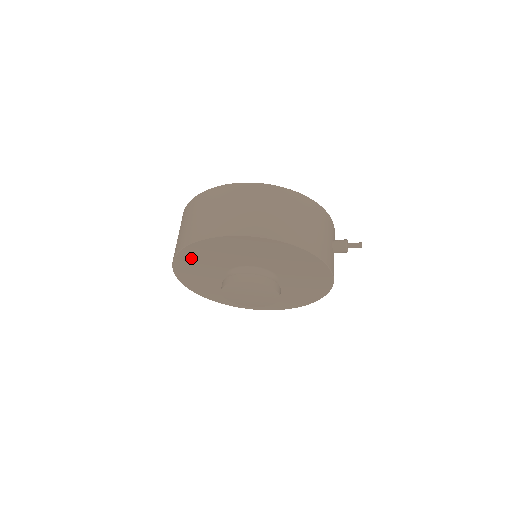
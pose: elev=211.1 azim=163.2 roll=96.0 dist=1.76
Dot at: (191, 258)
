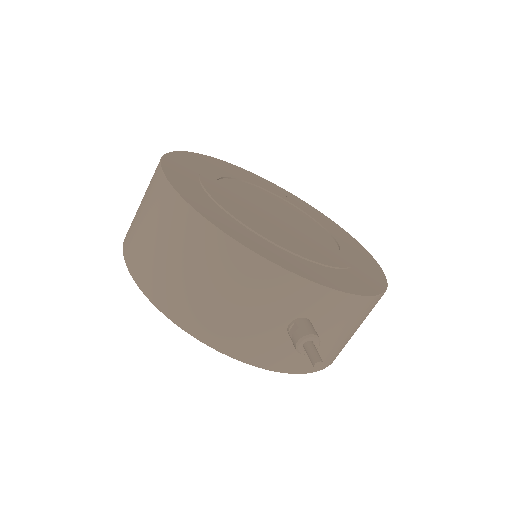
Dot at: occluded
